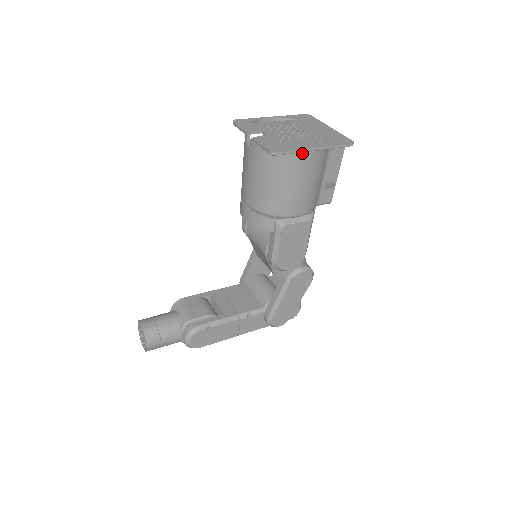
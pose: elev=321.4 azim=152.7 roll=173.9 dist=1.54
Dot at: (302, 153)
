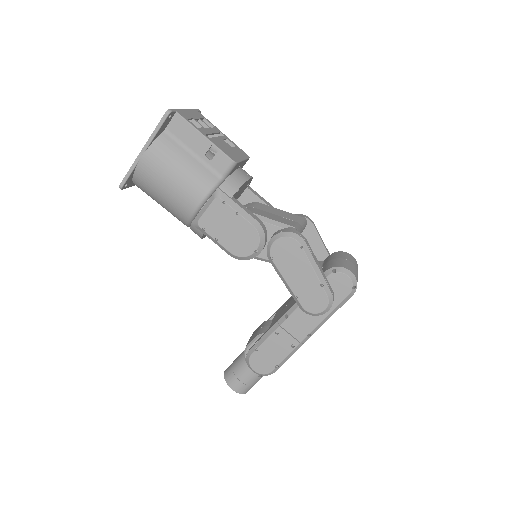
Dot at: (139, 165)
